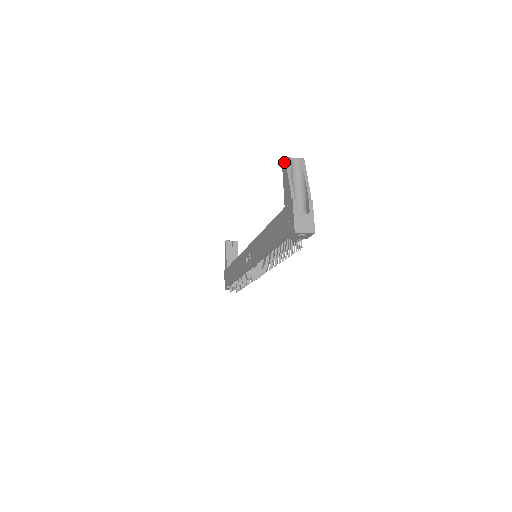
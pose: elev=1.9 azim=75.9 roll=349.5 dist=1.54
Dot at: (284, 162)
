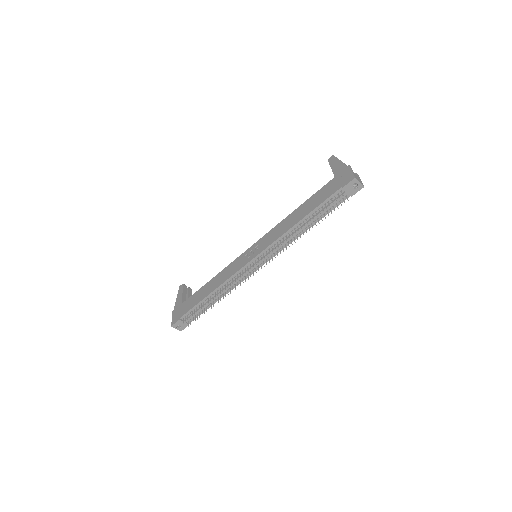
Dot at: (332, 157)
